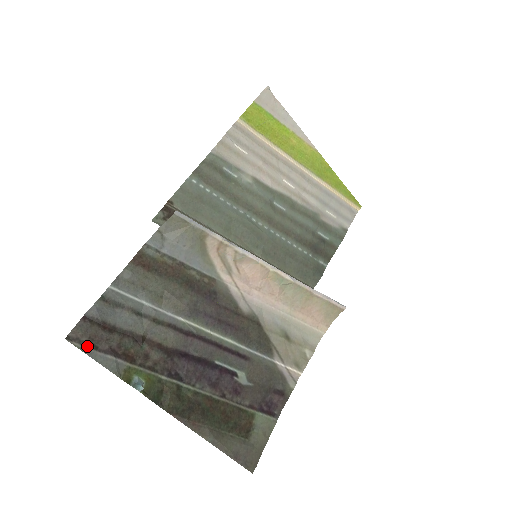
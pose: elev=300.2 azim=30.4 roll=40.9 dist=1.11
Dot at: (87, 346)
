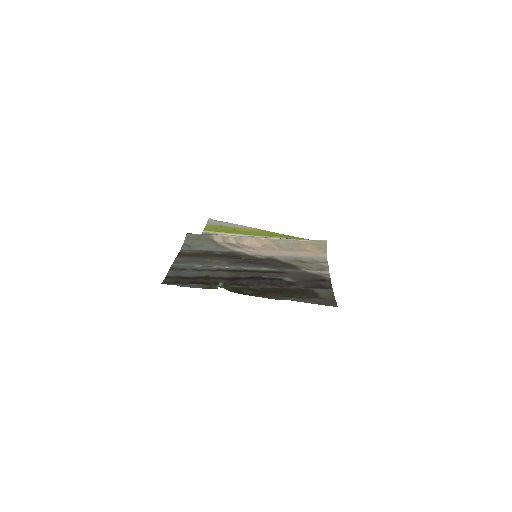
Dot at: (176, 284)
